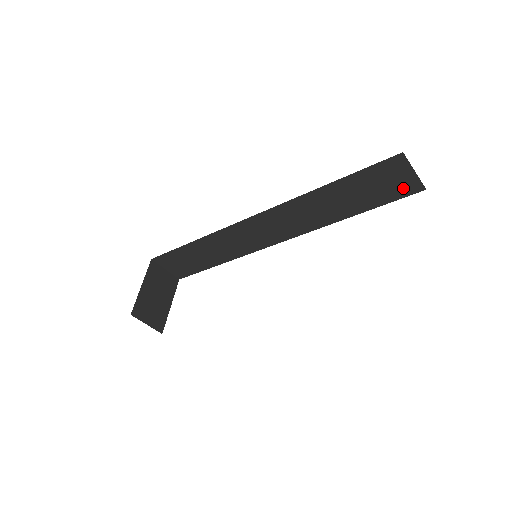
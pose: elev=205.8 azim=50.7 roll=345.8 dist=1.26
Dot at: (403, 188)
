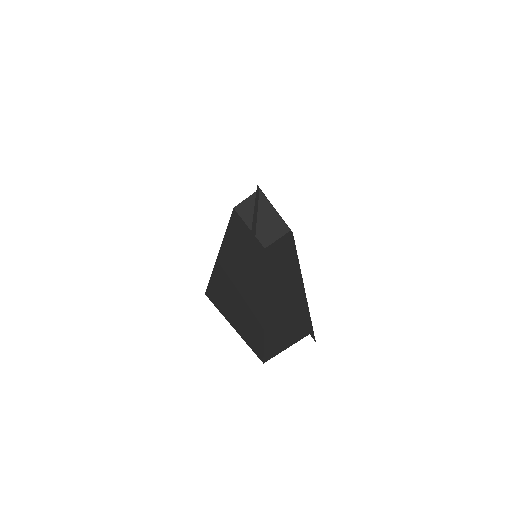
Dot at: occluded
